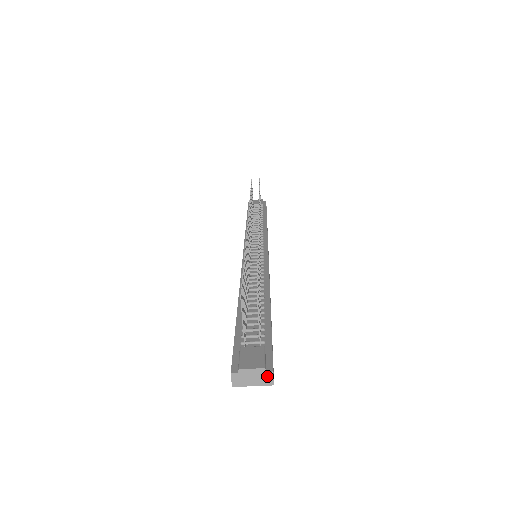
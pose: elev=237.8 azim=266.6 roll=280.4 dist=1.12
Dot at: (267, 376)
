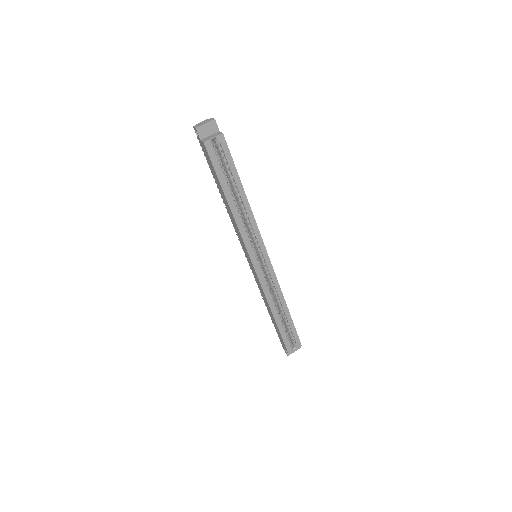
Dot at: (210, 119)
